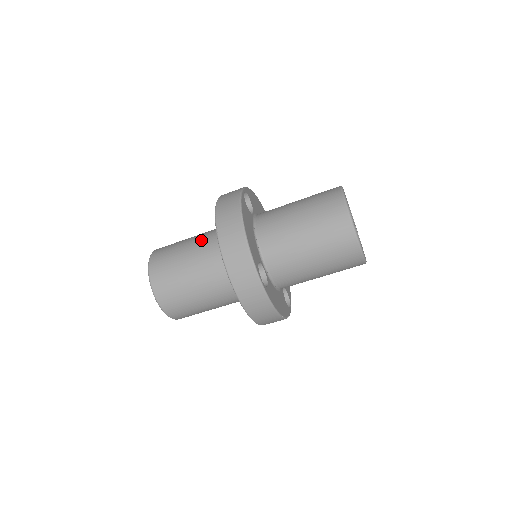
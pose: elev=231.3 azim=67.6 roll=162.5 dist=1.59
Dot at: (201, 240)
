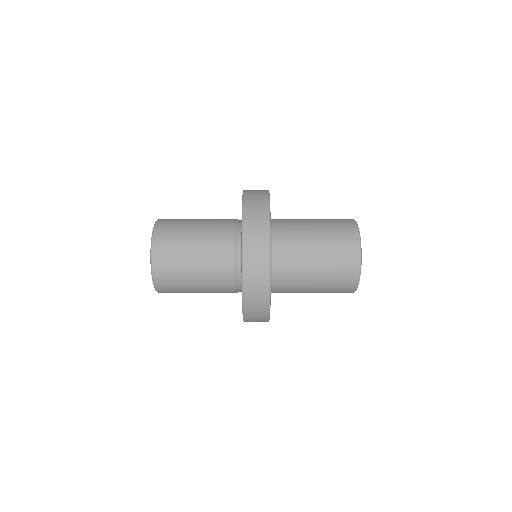
Dot at: (214, 221)
